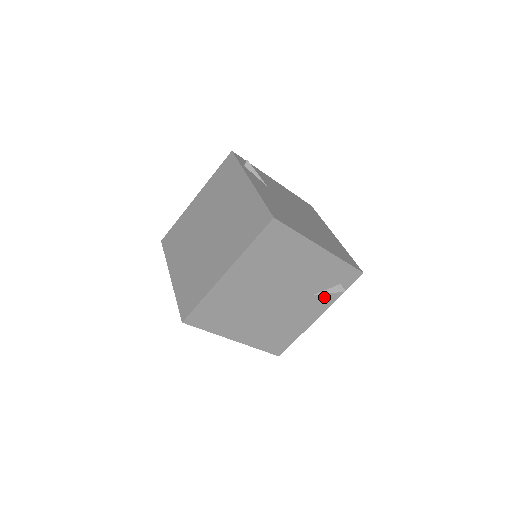
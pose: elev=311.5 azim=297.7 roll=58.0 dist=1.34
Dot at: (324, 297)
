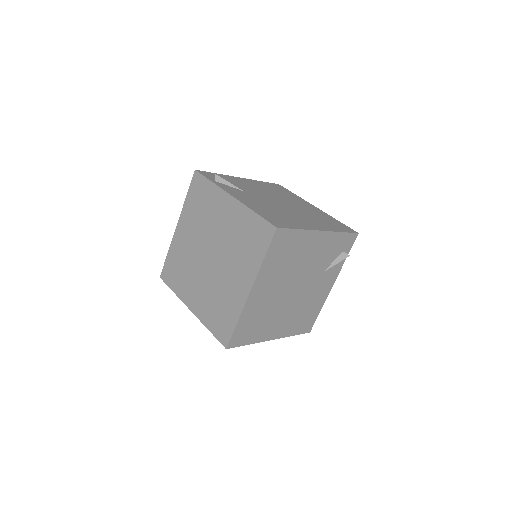
Dot at: (333, 268)
